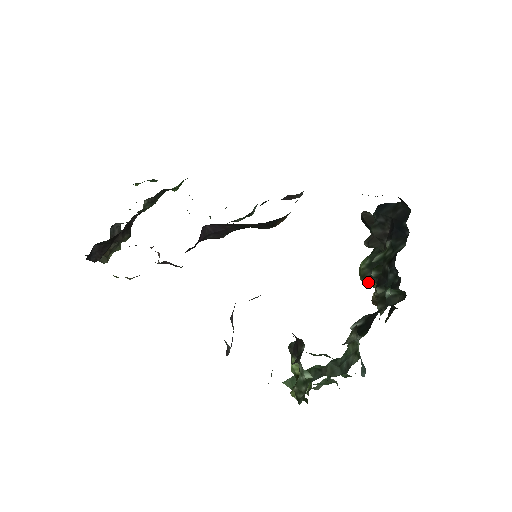
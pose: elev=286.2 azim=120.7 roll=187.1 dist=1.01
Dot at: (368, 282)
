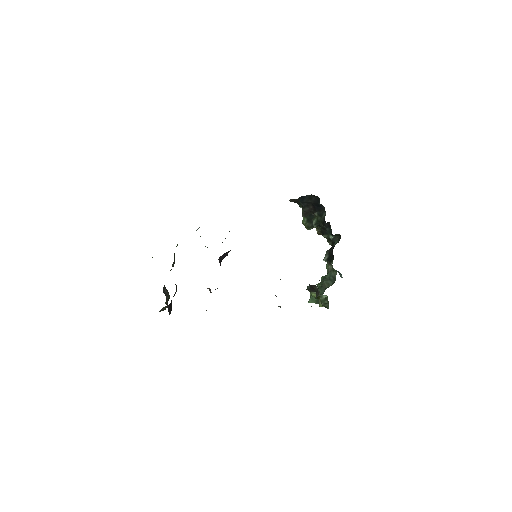
Dot at: occluded
